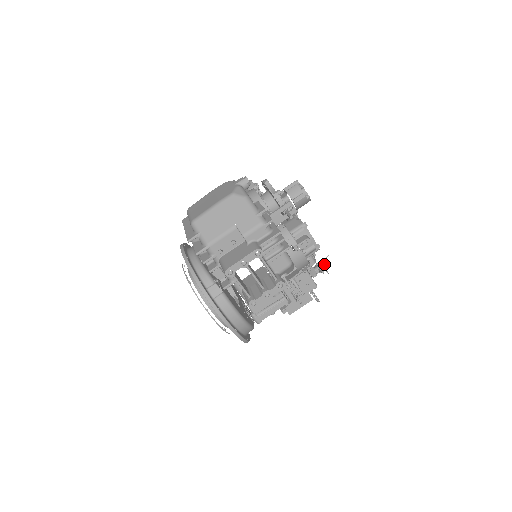
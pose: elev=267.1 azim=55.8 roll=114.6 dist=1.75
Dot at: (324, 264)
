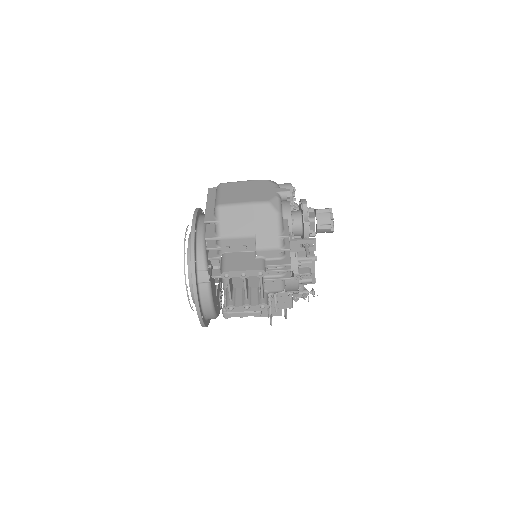
Dot at: (310, 292)
